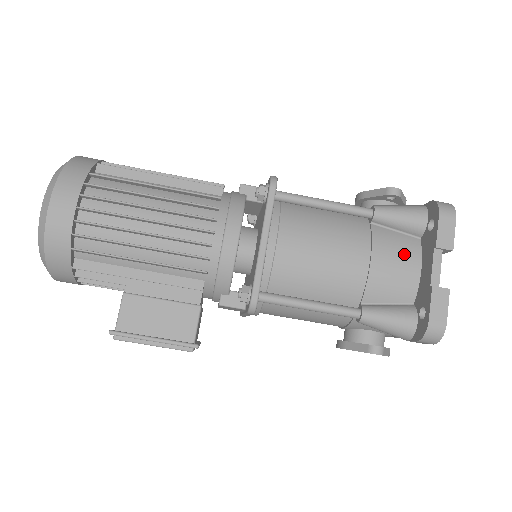
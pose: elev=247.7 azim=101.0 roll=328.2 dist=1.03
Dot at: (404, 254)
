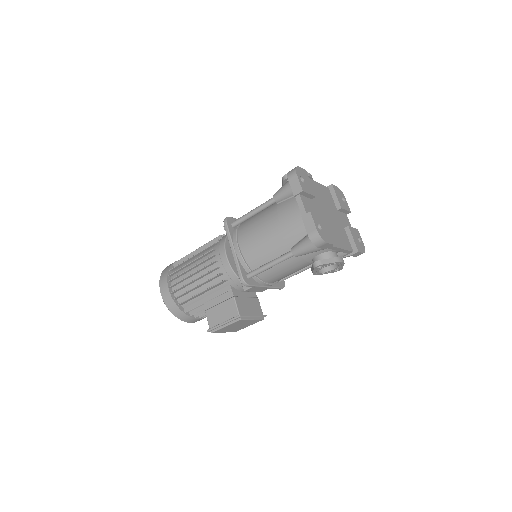
Dot at: (294, 208)
